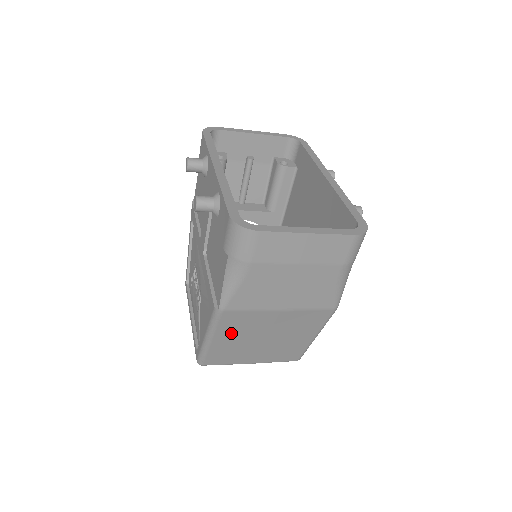
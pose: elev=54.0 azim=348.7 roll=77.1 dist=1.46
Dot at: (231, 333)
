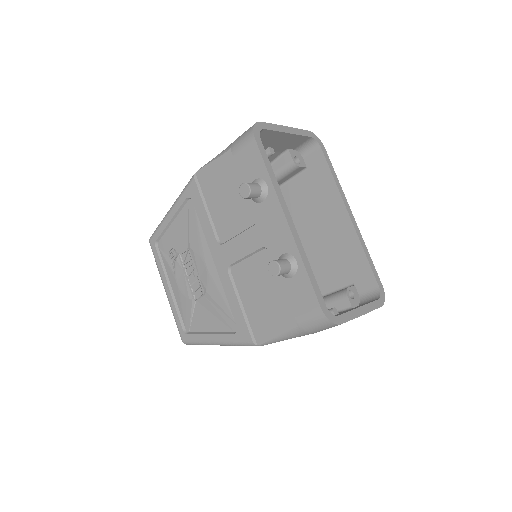
Dot at: occluded
